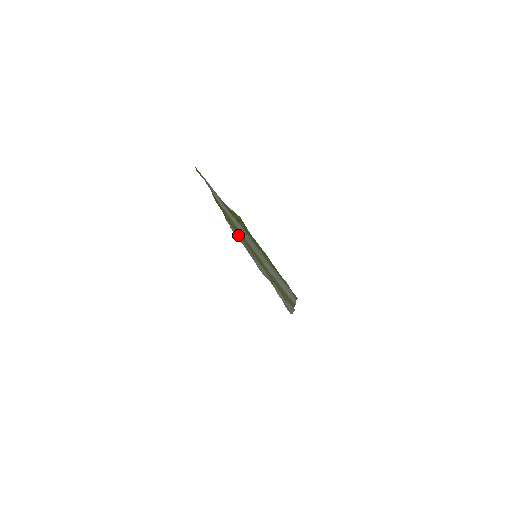
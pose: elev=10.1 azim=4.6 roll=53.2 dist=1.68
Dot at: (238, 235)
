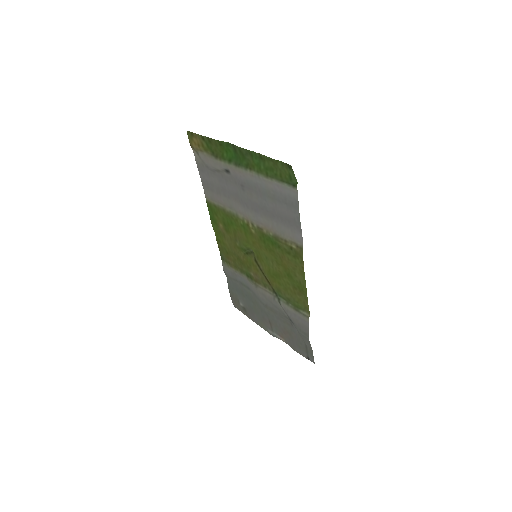
Dot at: (238, 289)
